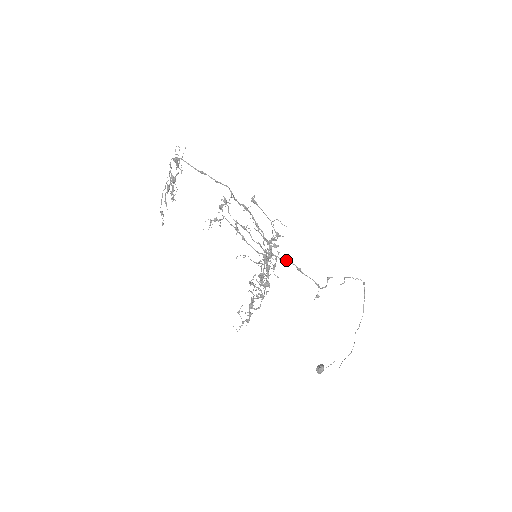
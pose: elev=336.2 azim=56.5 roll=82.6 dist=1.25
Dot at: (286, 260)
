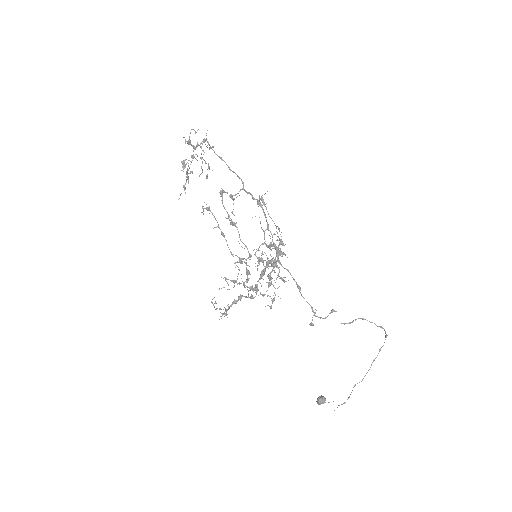
Dot at: (289, 272)
